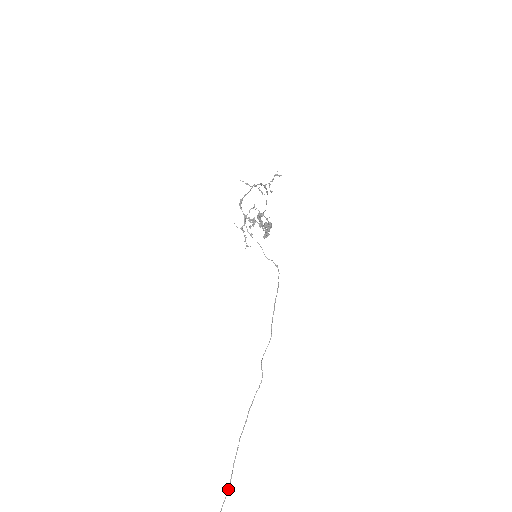
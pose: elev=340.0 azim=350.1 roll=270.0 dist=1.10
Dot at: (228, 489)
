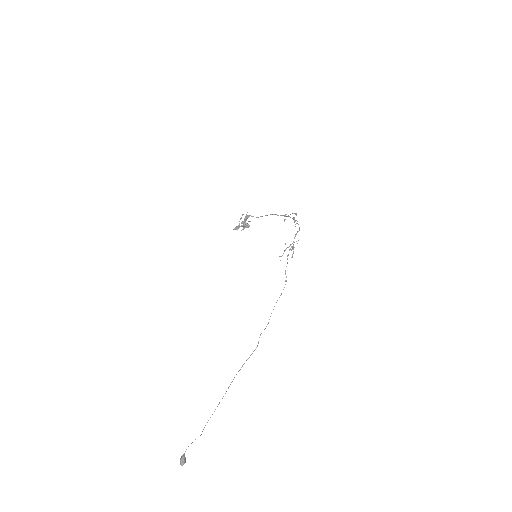
Dot at: occluded
